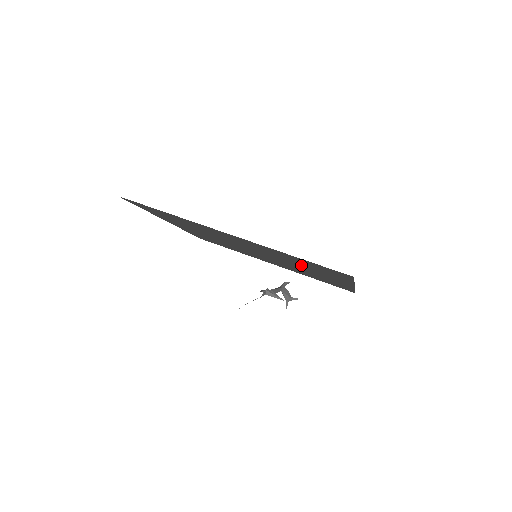
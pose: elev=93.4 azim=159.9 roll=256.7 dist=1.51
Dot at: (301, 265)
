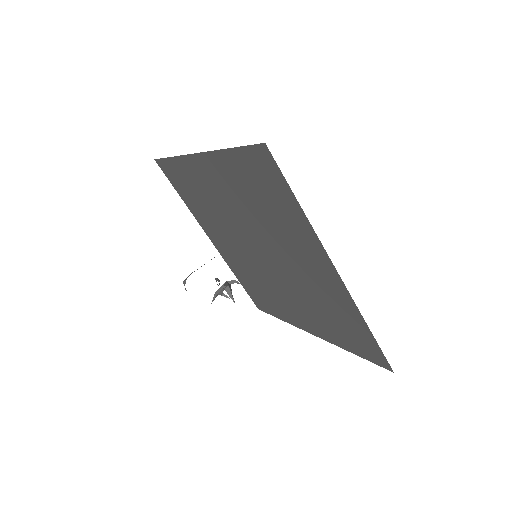
Dot at: (315, 308)
